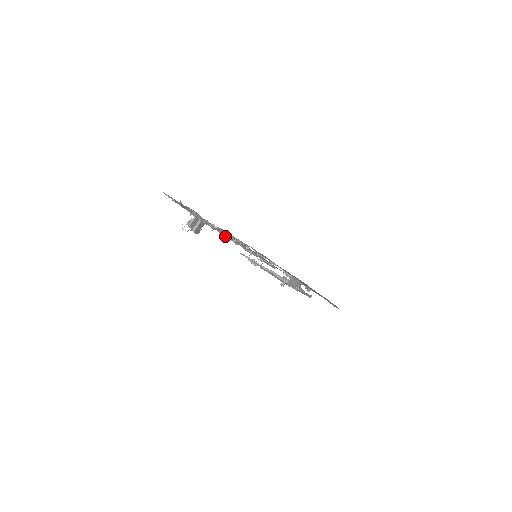
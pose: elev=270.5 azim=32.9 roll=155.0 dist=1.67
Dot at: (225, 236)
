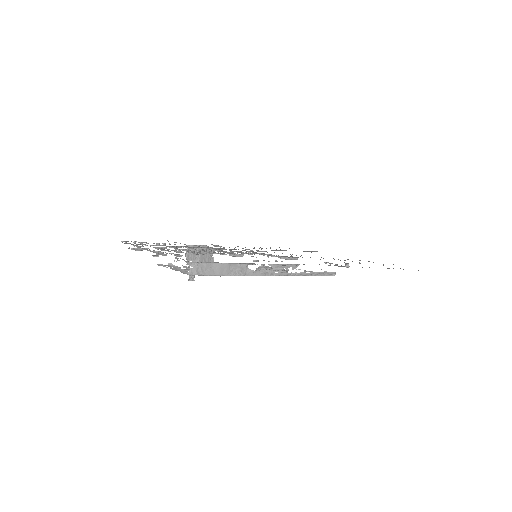
Dot at: (252, 250)
